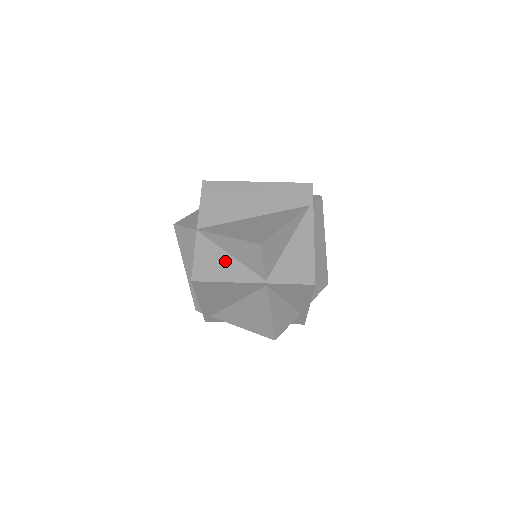
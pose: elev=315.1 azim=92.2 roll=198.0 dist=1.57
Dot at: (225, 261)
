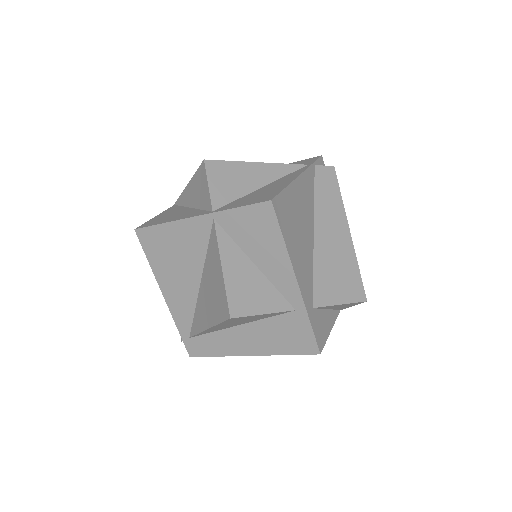
Dot at: (182, 212)
